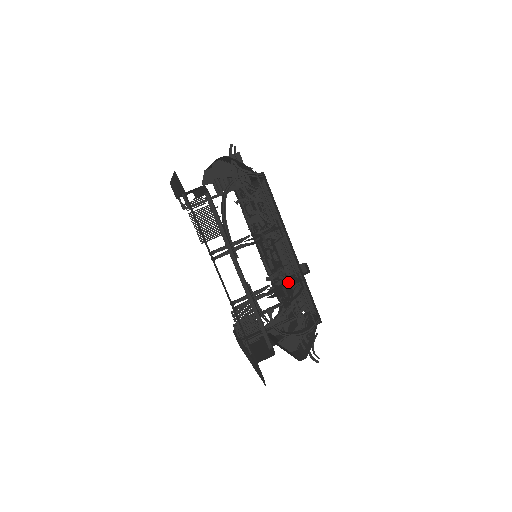
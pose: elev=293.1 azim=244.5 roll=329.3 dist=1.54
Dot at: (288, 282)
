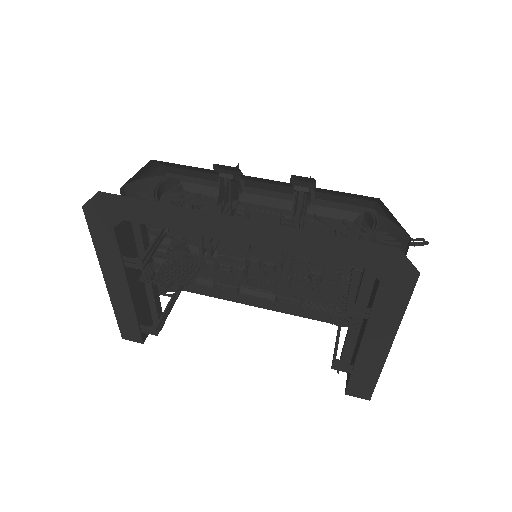
Dot at: occluded
